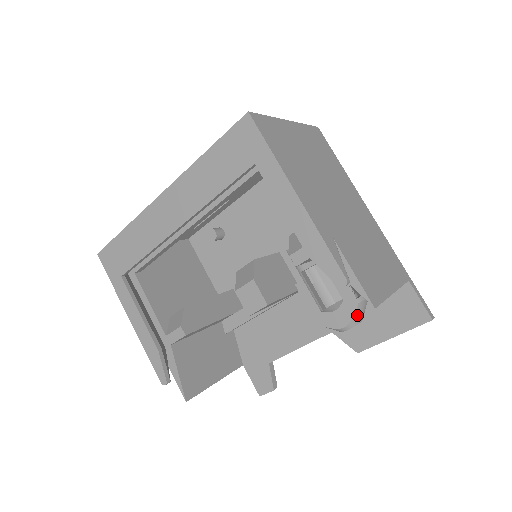
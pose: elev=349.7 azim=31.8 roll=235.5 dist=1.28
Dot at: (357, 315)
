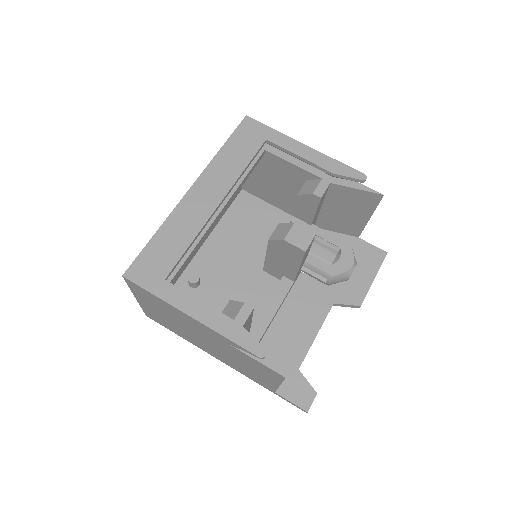
Dot at: occluded
